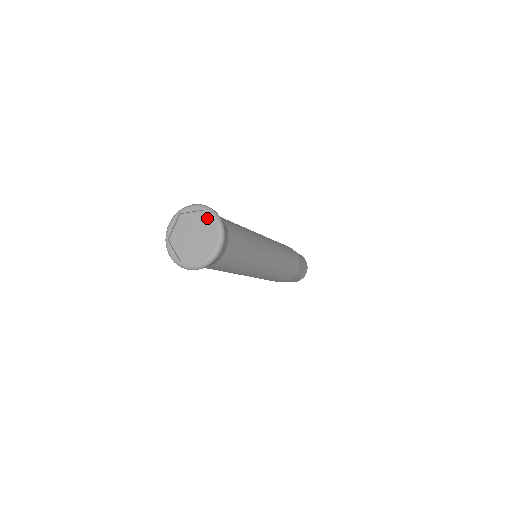
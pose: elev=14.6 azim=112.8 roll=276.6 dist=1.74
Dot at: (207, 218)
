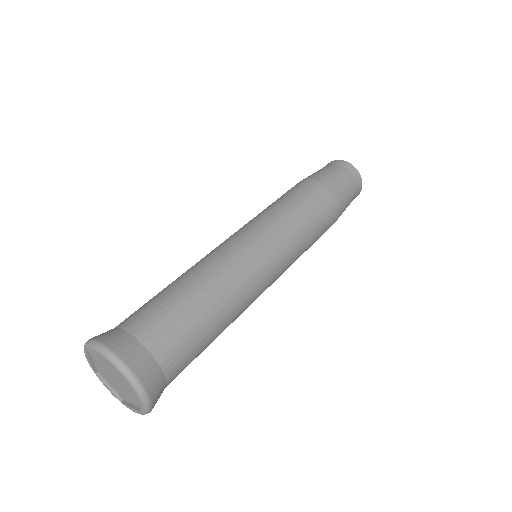
Dot at: occluded
